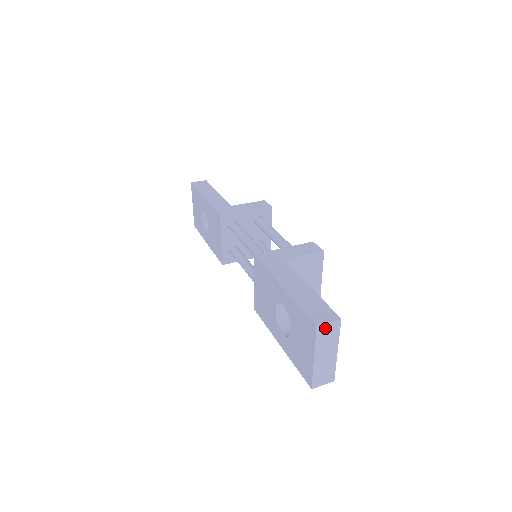
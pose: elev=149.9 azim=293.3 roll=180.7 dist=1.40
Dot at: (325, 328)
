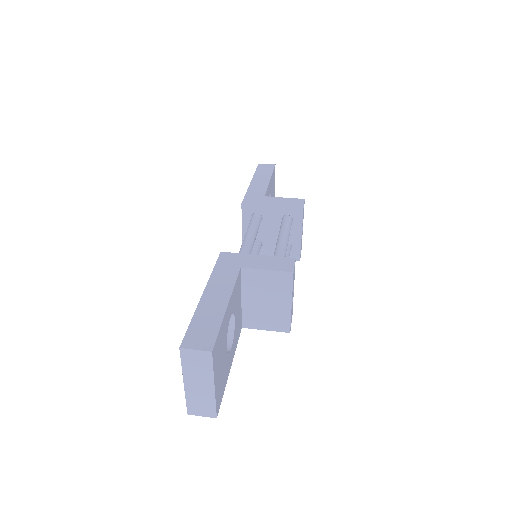
Dot at: (192, 354)
